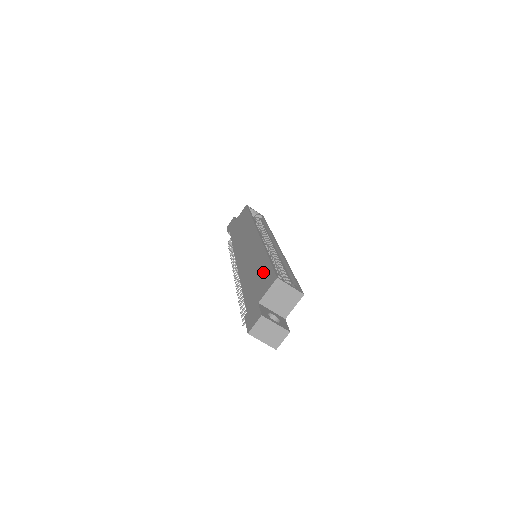
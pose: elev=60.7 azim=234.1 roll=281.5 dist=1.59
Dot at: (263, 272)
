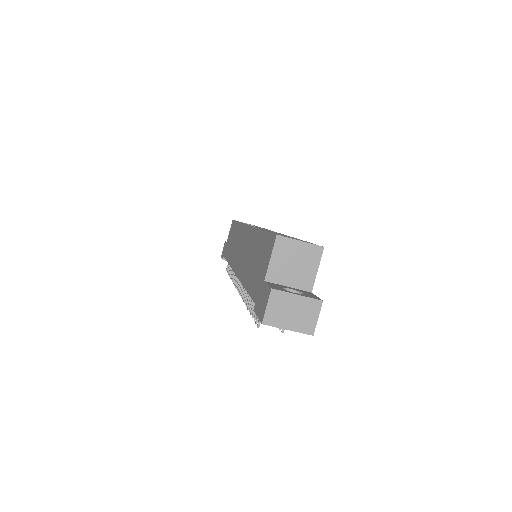
Dot at: (261, 248)
